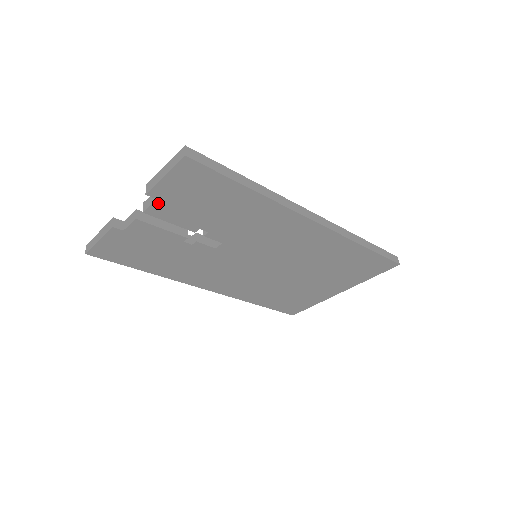
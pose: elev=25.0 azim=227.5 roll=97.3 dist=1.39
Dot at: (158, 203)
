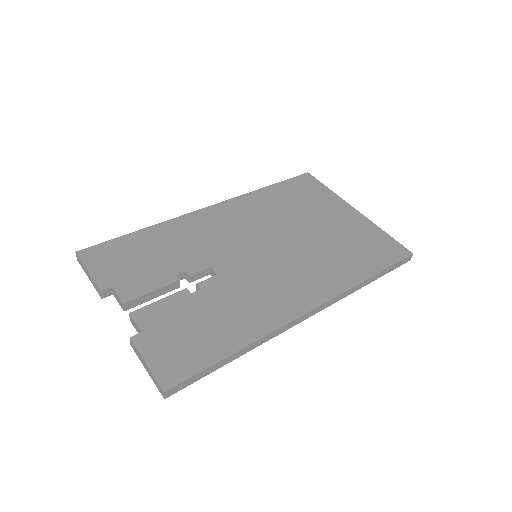
Dot at: occluded
